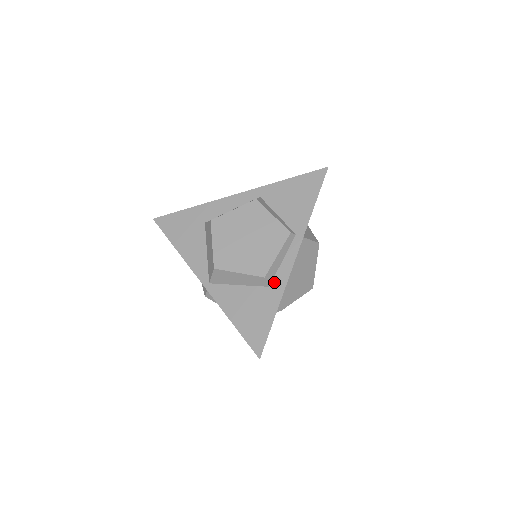
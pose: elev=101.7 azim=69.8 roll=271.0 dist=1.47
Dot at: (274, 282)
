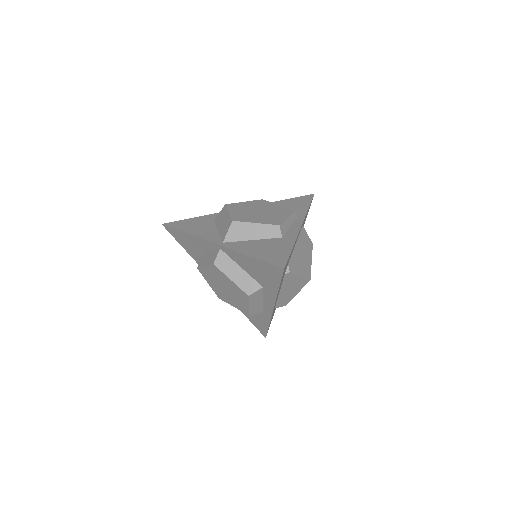
Dot at: (286, 235)
